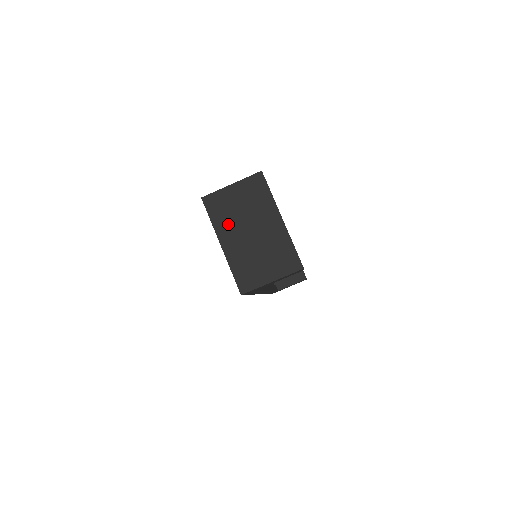
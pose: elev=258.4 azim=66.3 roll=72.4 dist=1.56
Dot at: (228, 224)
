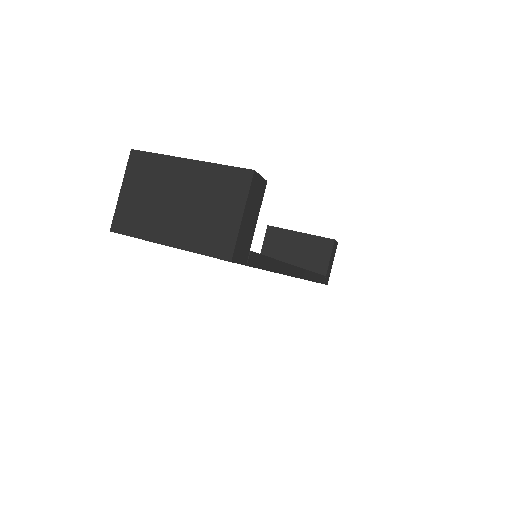
Dot at: (153, 222)
